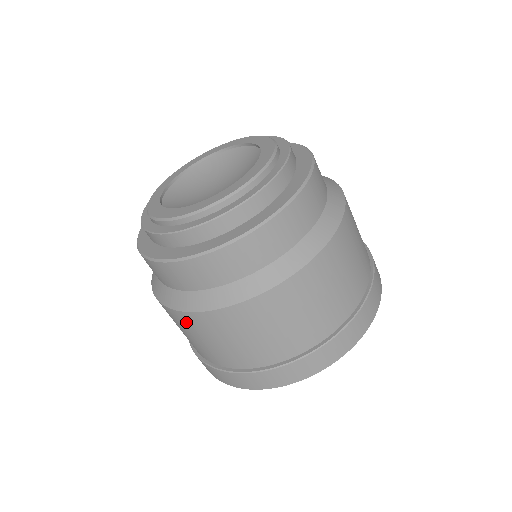
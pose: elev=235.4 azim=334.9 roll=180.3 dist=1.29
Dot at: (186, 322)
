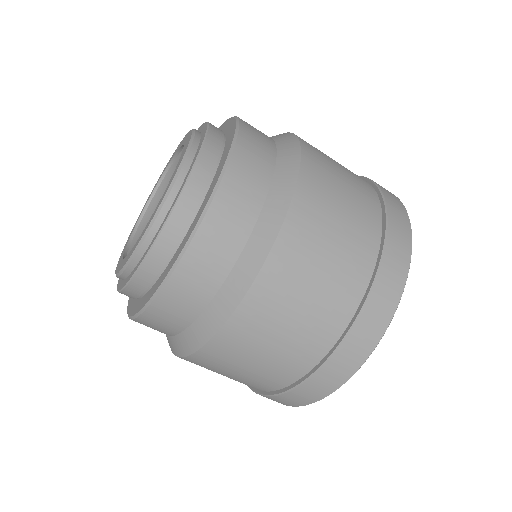
Dot at: occluded
